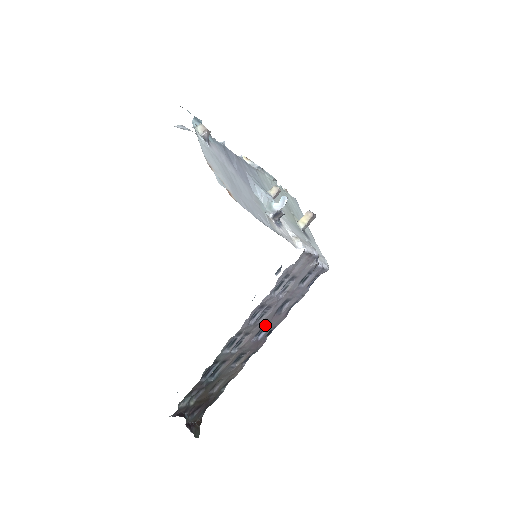
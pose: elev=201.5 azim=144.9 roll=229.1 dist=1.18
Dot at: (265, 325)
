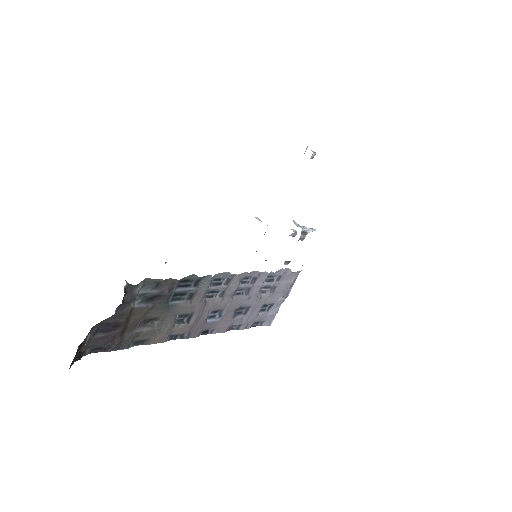
Dot at: (224, 311)
